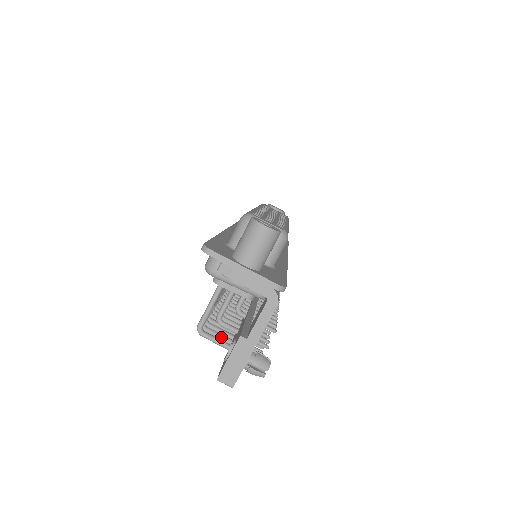
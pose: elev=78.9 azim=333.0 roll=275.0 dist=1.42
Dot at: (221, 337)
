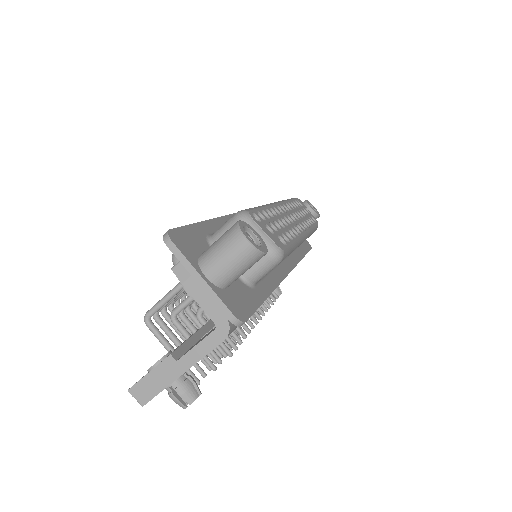
Dot at: (170, 334)
